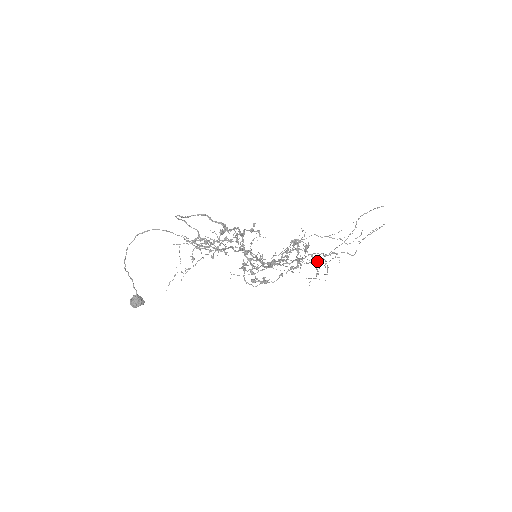
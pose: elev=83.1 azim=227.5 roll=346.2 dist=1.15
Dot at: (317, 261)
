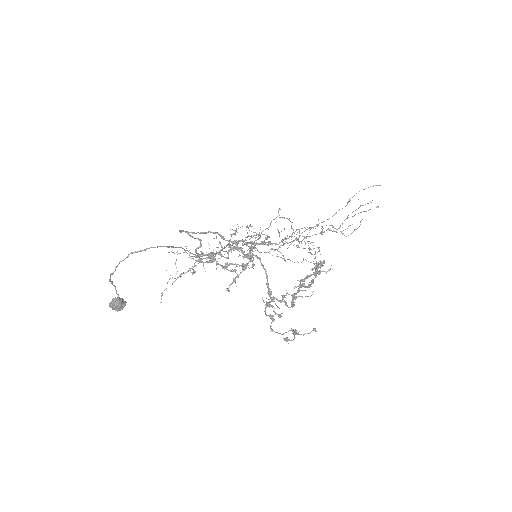
Dot at: occluded
